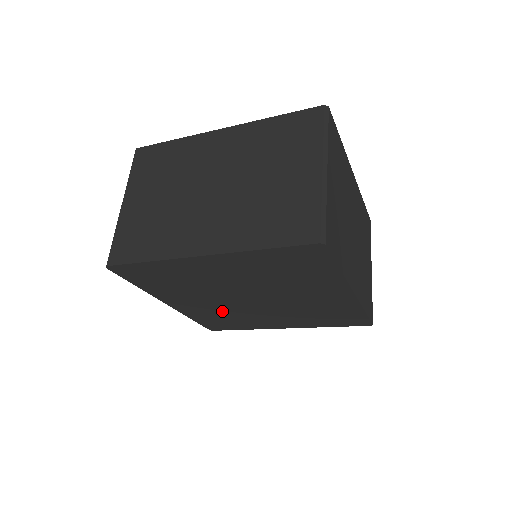
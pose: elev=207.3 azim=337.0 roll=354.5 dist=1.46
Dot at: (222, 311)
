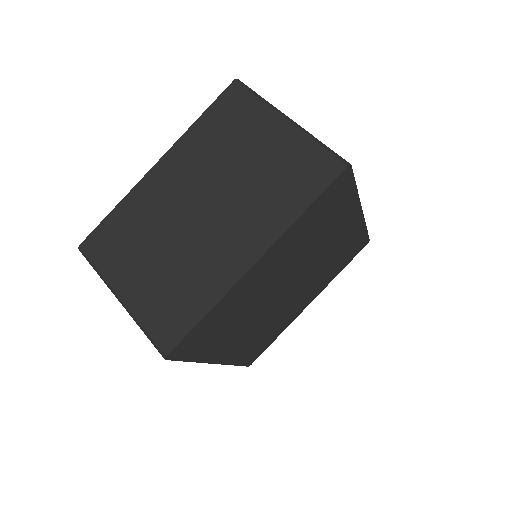
Dot at: (262, 328)
